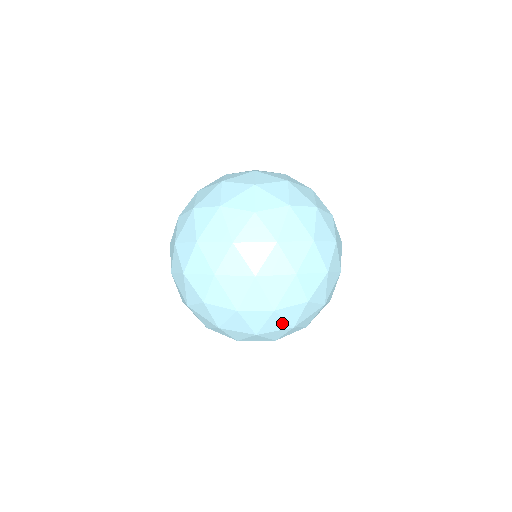
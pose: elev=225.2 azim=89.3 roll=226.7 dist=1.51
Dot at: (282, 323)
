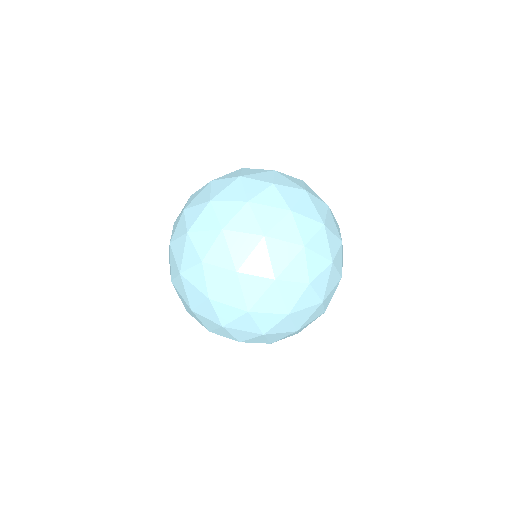
Dot at: (278, 303)
